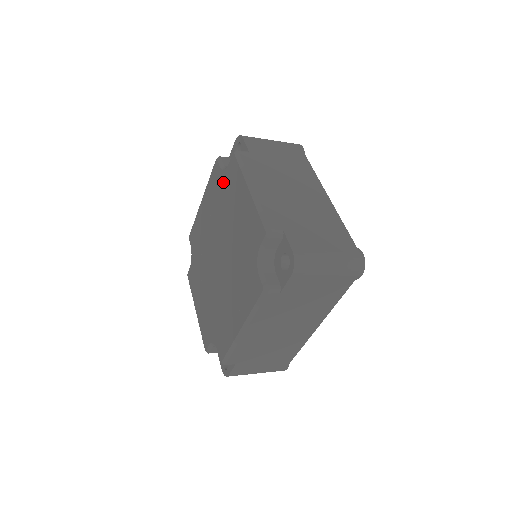
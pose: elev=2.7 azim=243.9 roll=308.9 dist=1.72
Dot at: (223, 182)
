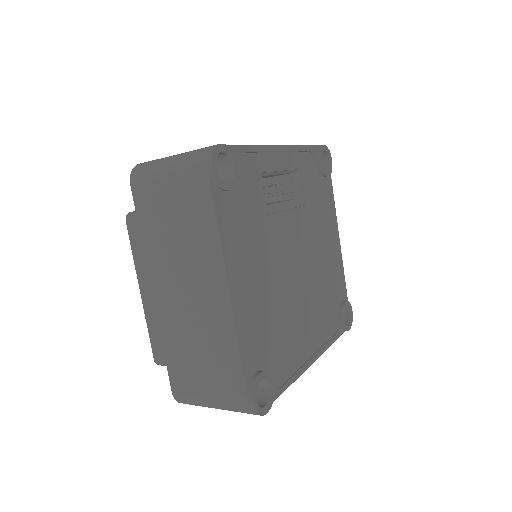
Dot at: occluded
